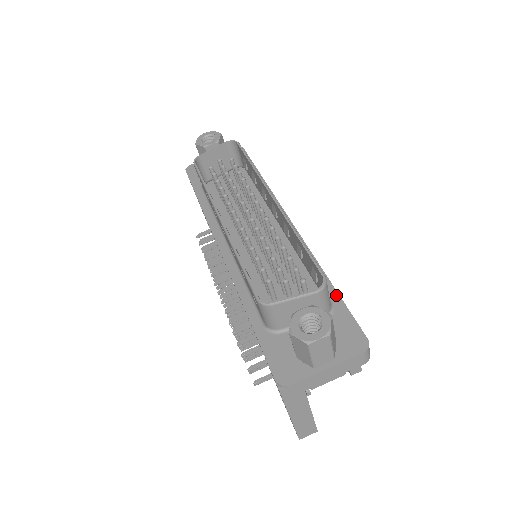
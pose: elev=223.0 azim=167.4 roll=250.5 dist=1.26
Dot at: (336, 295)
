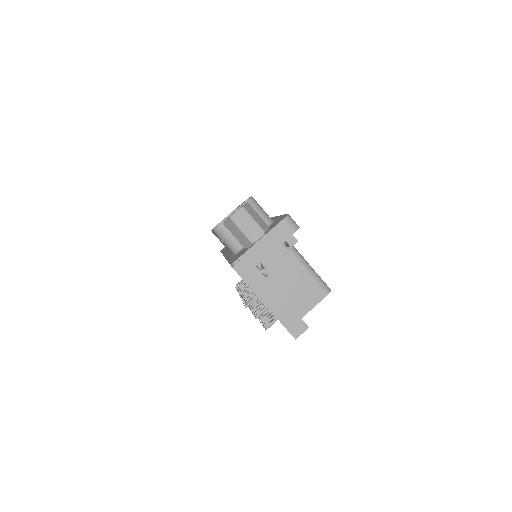
Dot at: occluded
